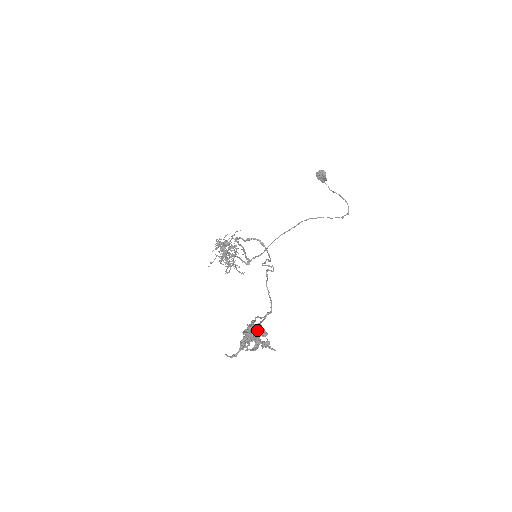
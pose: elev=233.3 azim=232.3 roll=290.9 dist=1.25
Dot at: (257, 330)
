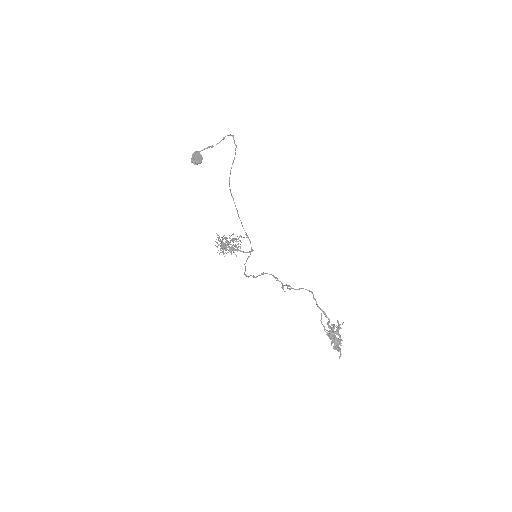
Dot at: (334, 338)
